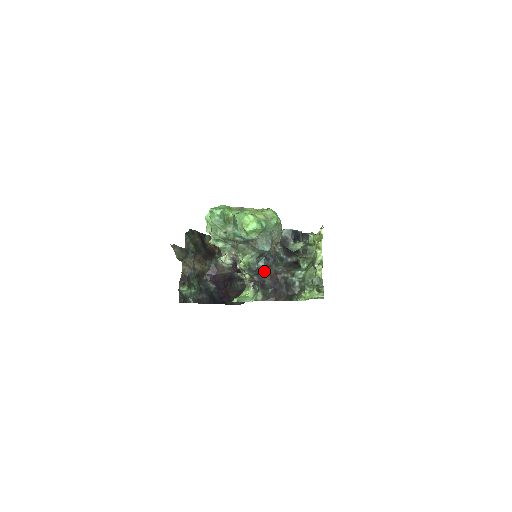
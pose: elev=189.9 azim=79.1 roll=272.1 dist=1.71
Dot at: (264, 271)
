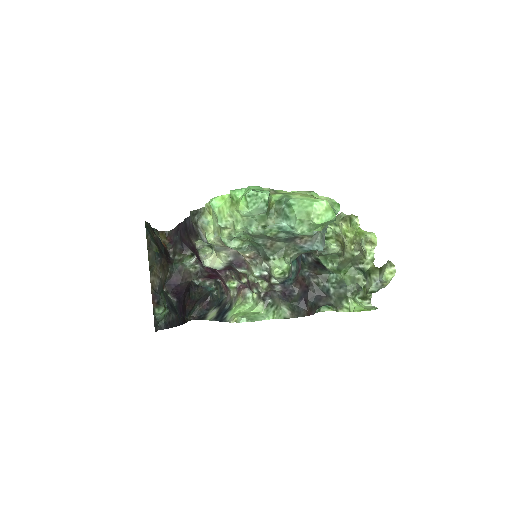
Dot at: (294, 277)
